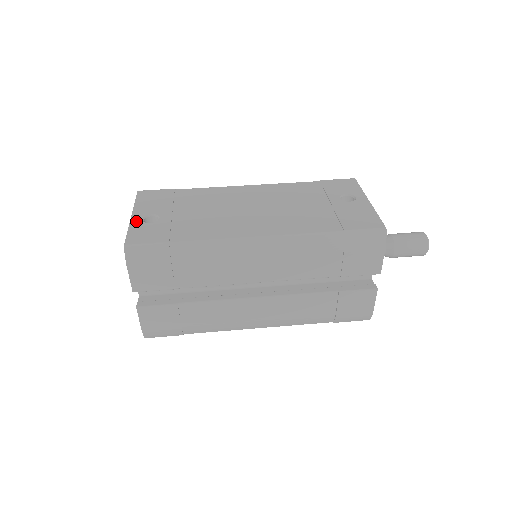
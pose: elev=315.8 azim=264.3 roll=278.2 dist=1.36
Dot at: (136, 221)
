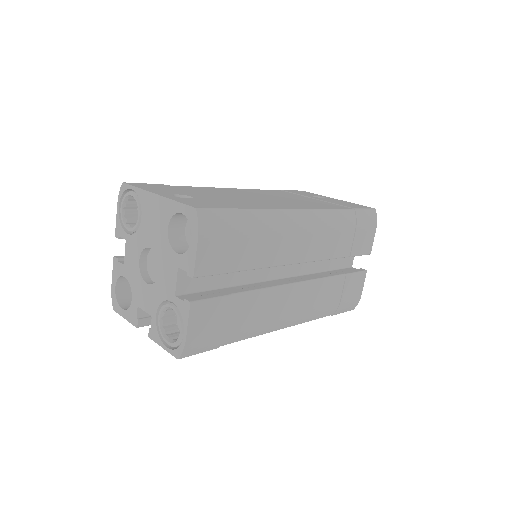
Dot at: (171, 196)
